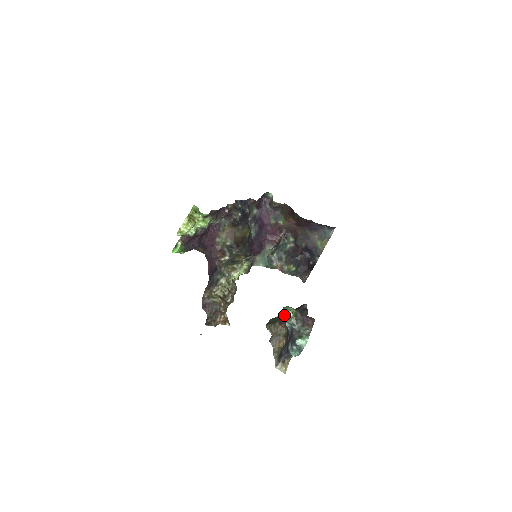
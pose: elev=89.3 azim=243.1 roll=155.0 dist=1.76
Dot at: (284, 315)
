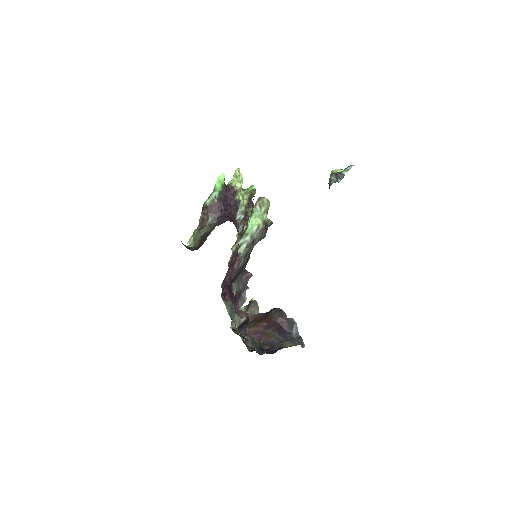
Dot at: (334, 172)
